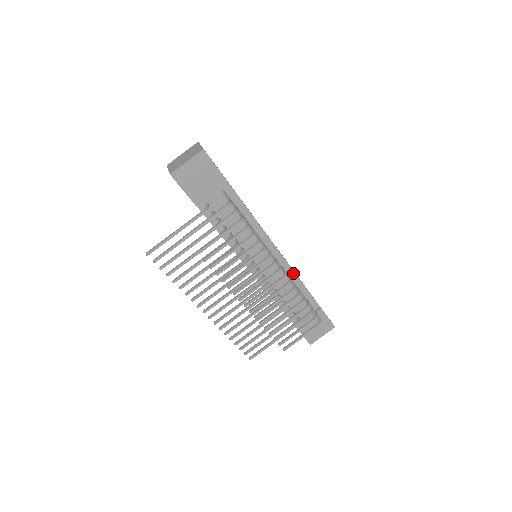
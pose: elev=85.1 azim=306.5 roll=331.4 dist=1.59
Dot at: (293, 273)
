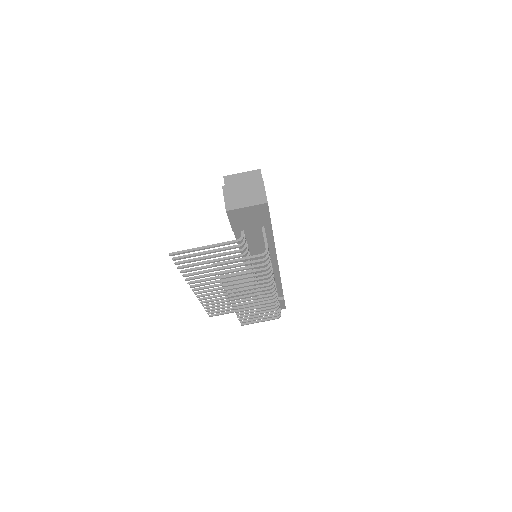
Dot at: (279, 278)
